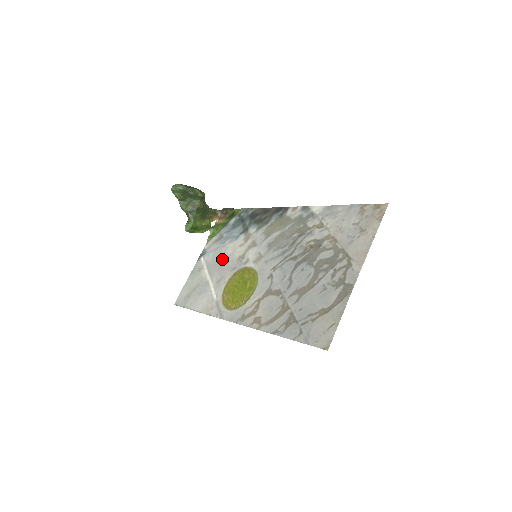
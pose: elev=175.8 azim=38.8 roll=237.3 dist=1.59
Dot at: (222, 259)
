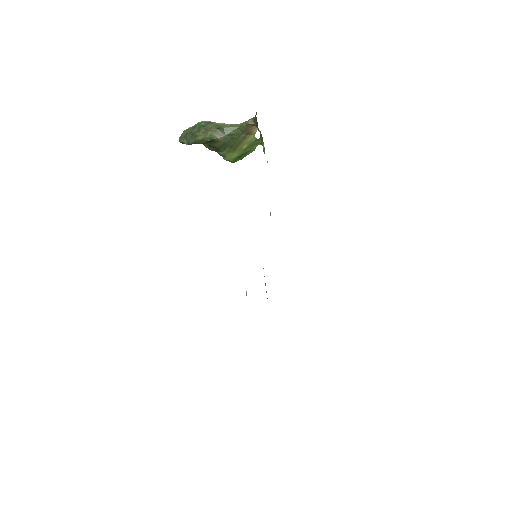
Dot at: occluded
